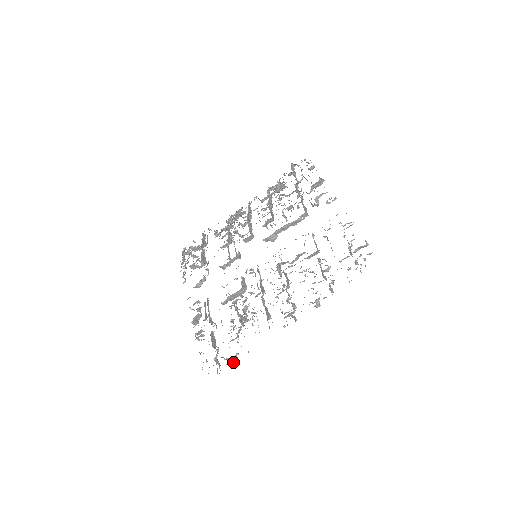
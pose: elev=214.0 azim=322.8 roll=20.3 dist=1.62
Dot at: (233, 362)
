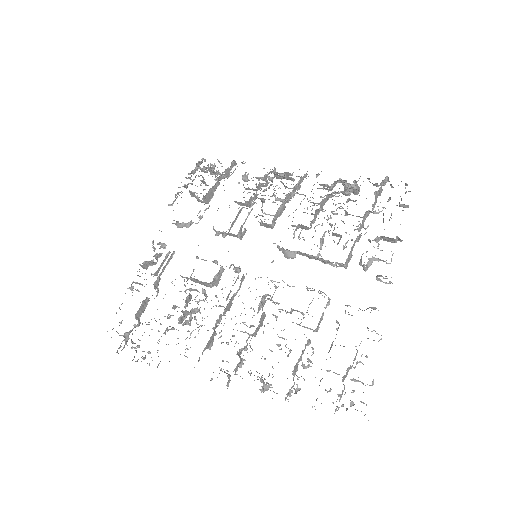
Dot at: occluded
